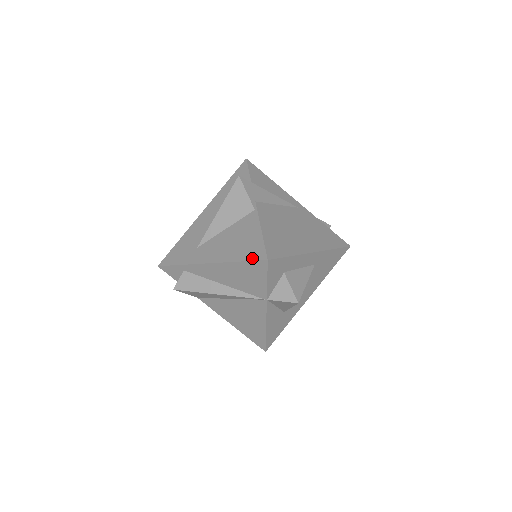
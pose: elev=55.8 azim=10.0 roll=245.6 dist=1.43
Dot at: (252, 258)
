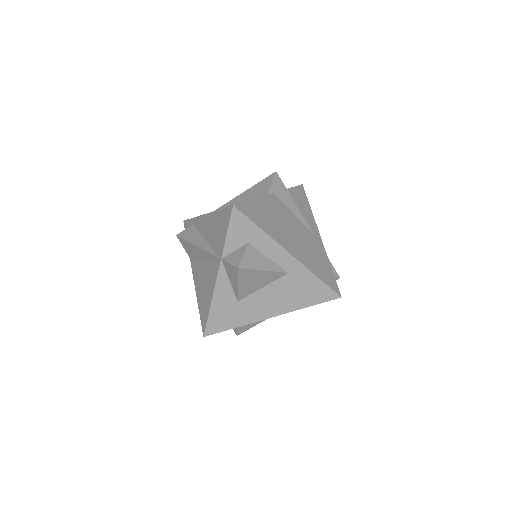
Dot at: occluded
